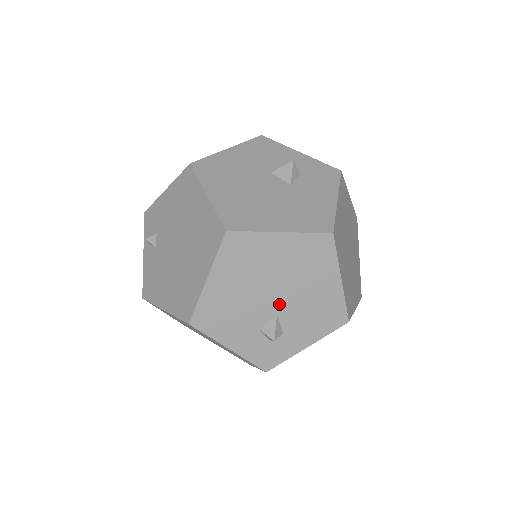
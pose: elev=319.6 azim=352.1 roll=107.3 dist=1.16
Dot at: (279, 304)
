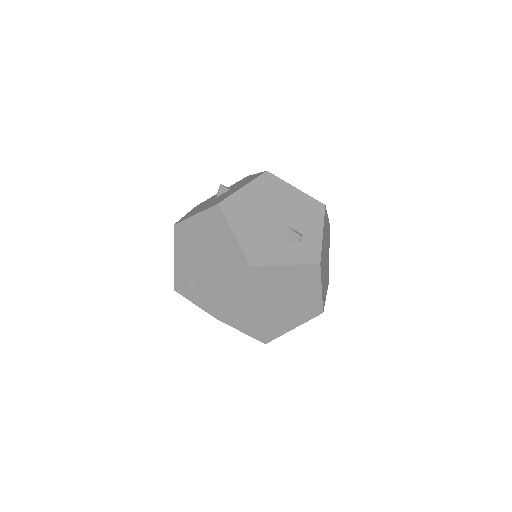
Dot at: (282, 221)
